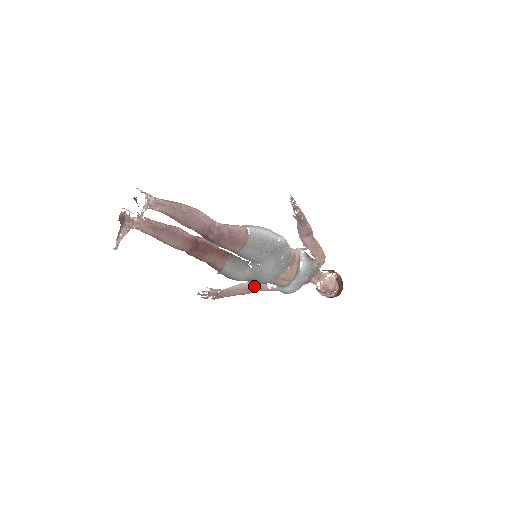
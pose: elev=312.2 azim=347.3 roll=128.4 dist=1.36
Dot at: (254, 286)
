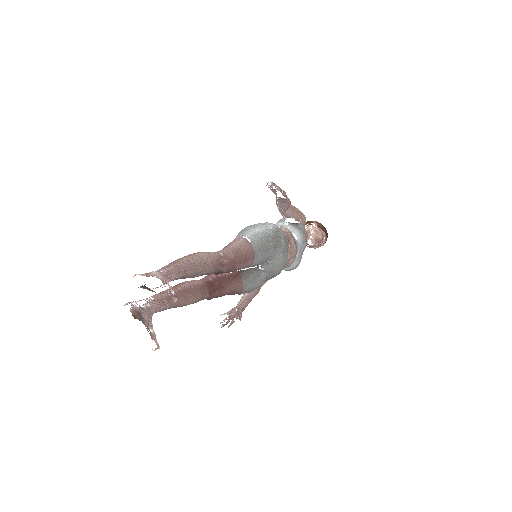
Dot at: occluded
